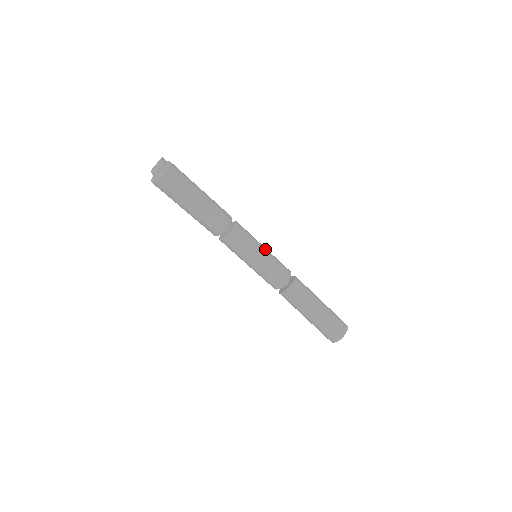
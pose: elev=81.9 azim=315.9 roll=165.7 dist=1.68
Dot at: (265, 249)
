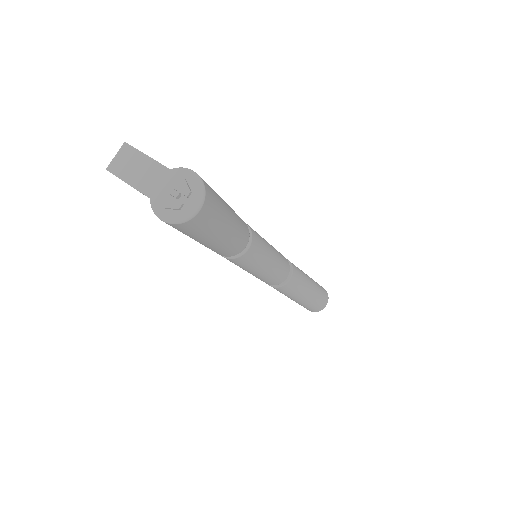
Dot at: (270, 245)
